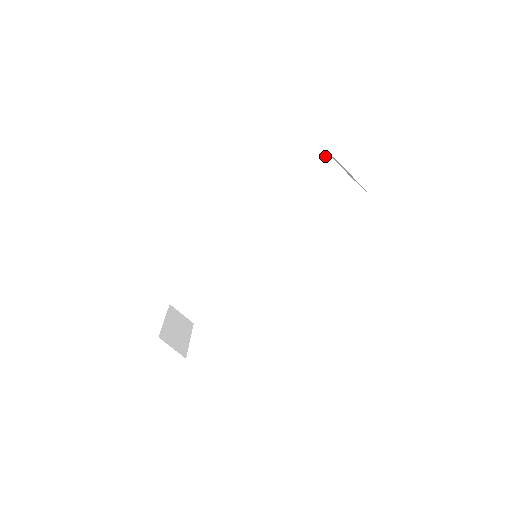
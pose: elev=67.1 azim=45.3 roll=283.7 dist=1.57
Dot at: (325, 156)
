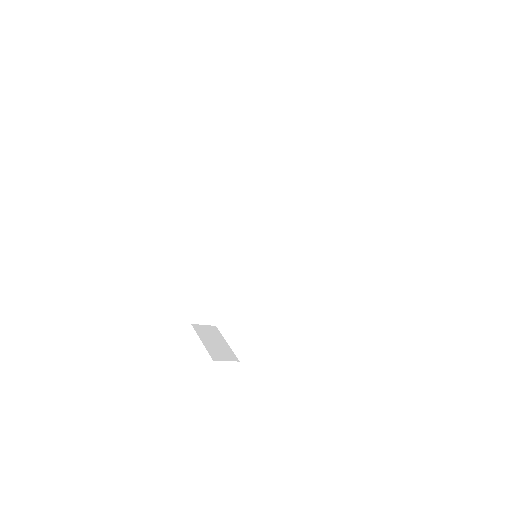
Dot at: (273, 145)
